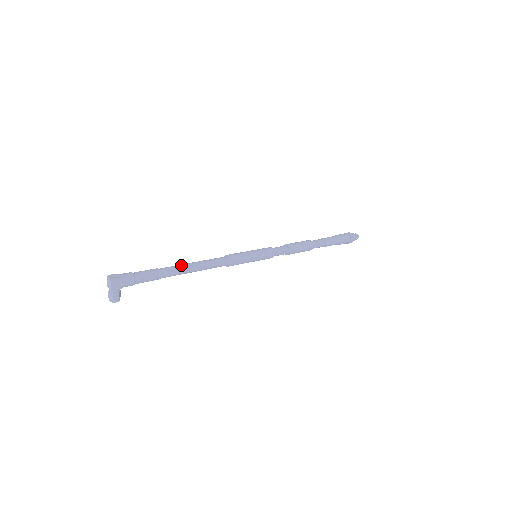
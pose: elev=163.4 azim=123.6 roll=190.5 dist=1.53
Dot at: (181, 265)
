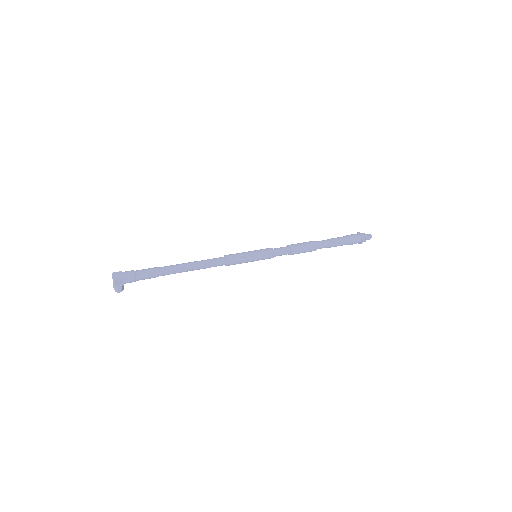
Dot at: (180, 266)
